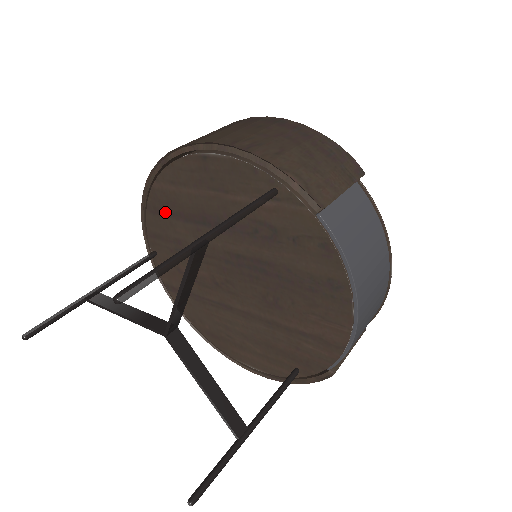
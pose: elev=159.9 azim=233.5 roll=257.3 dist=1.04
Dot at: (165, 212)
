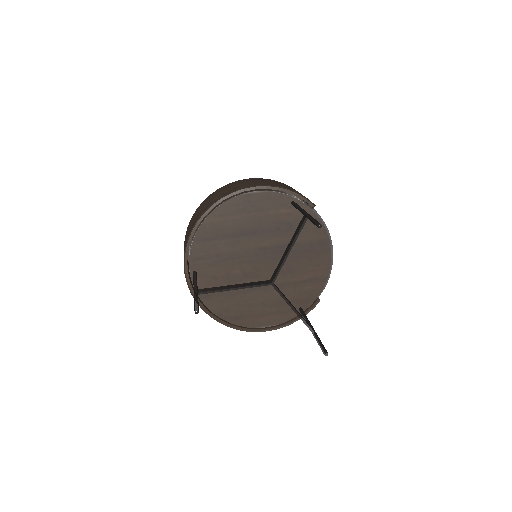
Dot at: (210, 238)
